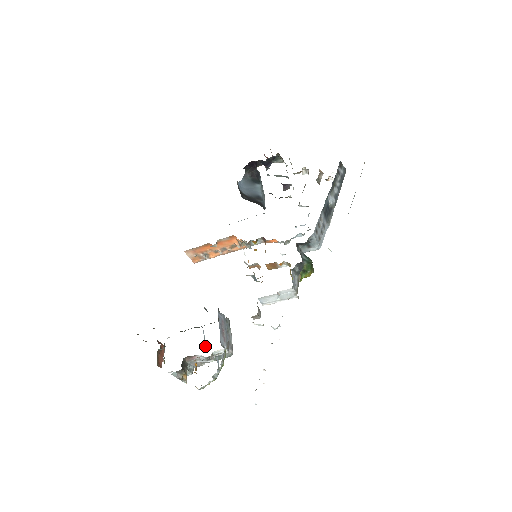
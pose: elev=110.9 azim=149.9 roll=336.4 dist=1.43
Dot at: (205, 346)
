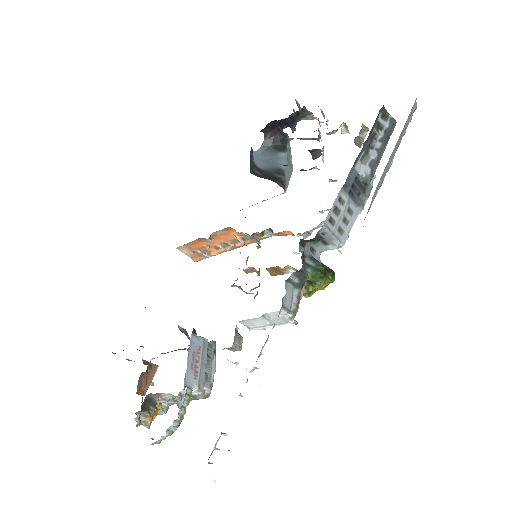
Dot at: occluded
